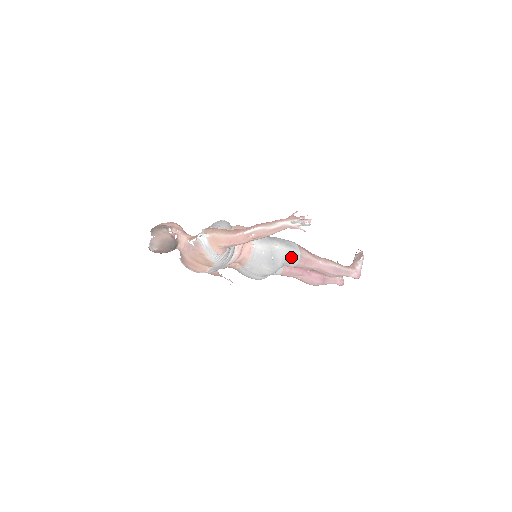
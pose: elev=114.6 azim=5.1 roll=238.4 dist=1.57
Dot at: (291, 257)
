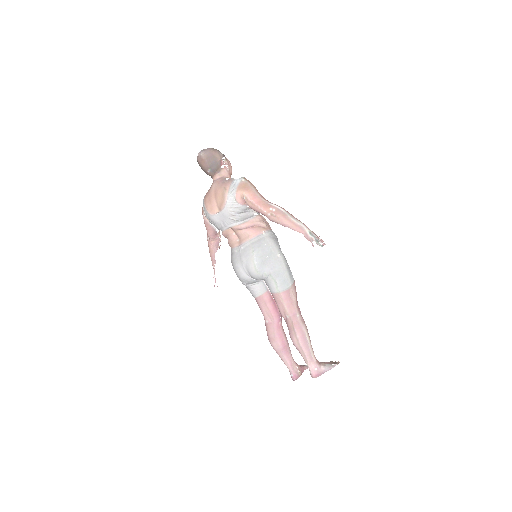
Dot at: (281, 277)
